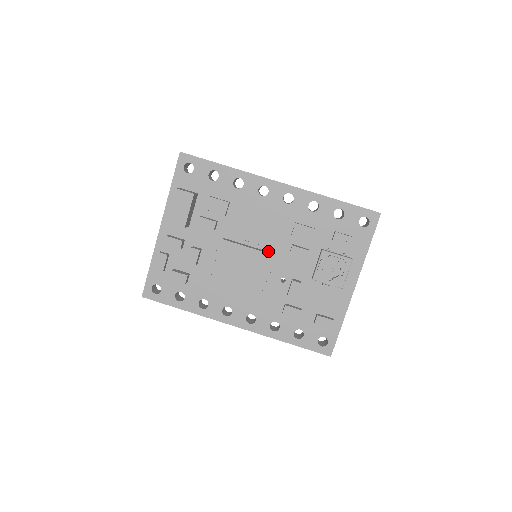
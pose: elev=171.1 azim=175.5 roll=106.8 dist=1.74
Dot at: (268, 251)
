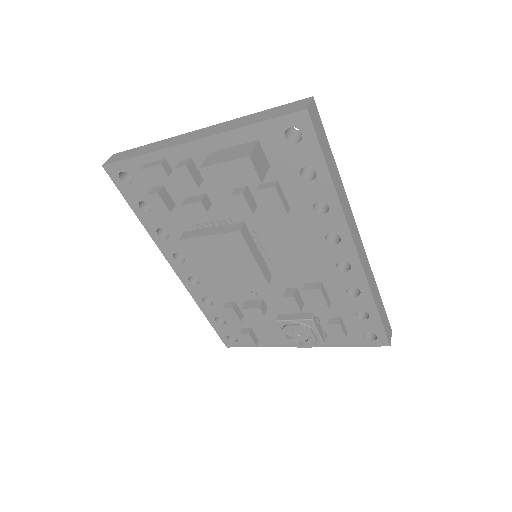
Dot at: (270, 269)
